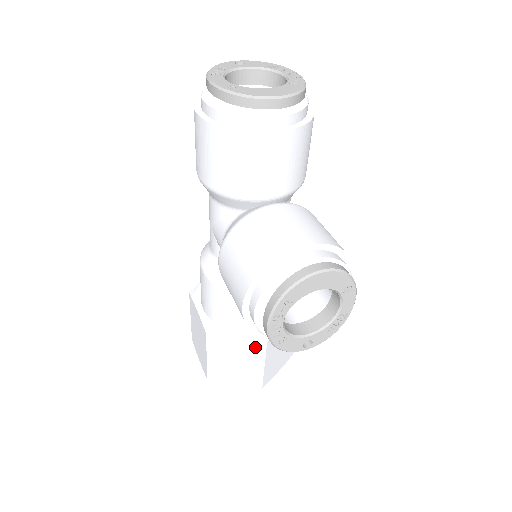
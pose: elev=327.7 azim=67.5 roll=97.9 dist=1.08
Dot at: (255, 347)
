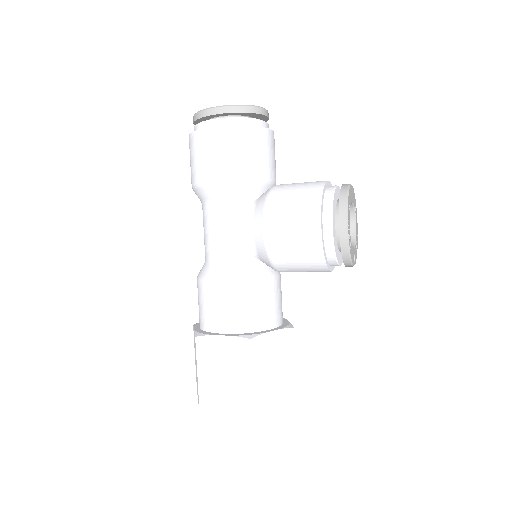
Dot at: (287, 339)
